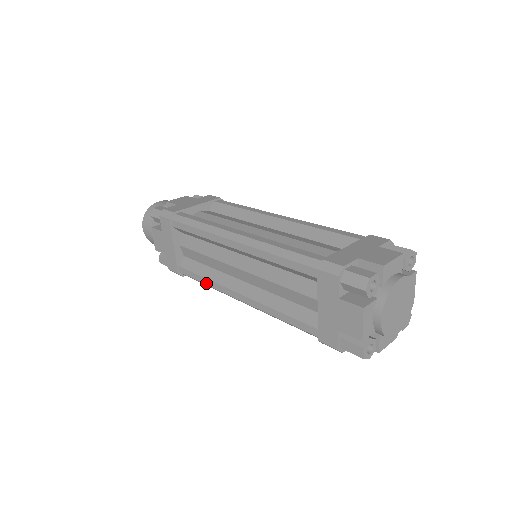
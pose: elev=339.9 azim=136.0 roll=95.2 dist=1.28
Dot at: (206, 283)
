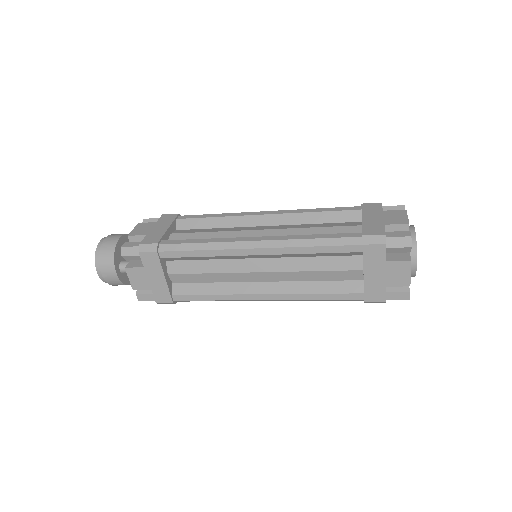
Dot at: (206, 241)
